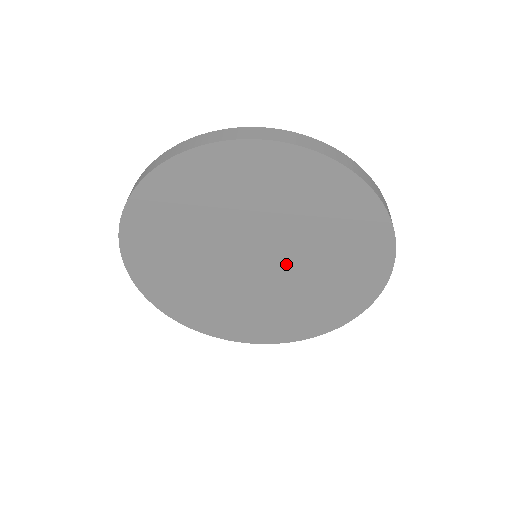
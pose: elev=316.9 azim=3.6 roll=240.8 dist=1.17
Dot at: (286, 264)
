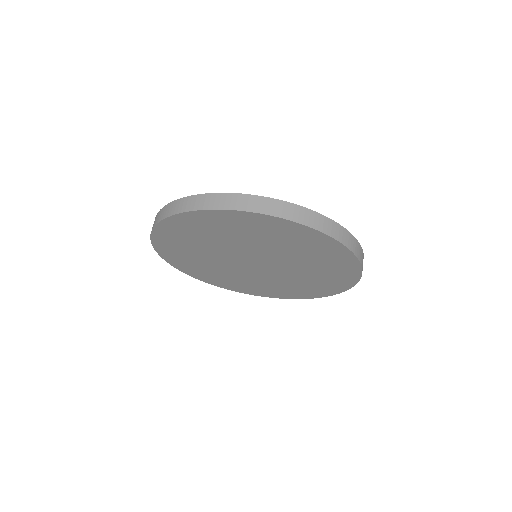
Dot at: (276, 269)
